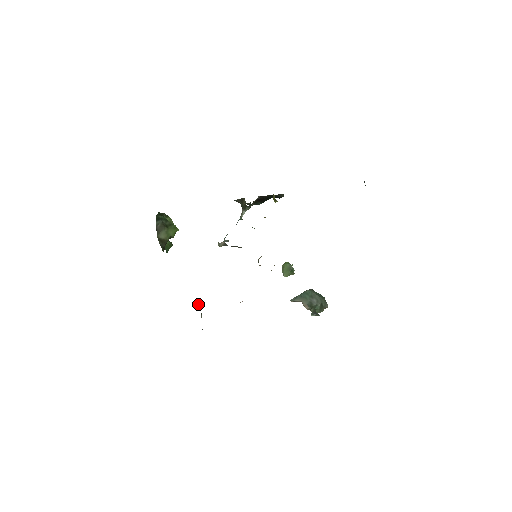
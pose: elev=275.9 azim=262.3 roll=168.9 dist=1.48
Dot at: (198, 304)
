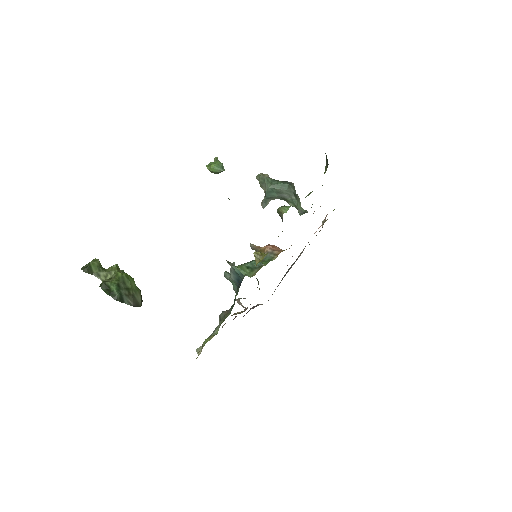
Dot at: (242, 306)
